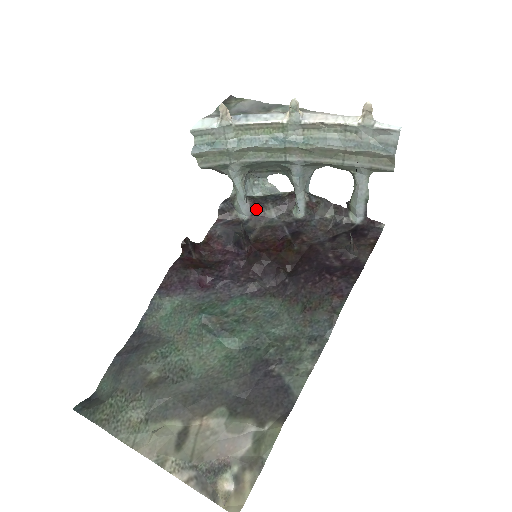
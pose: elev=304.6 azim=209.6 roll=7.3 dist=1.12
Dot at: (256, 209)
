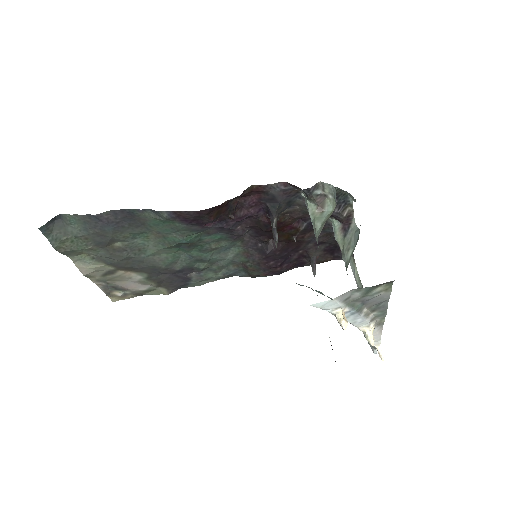
Dot at: occluded
